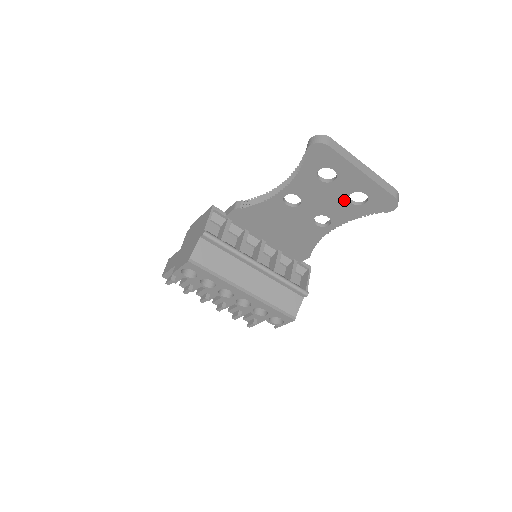
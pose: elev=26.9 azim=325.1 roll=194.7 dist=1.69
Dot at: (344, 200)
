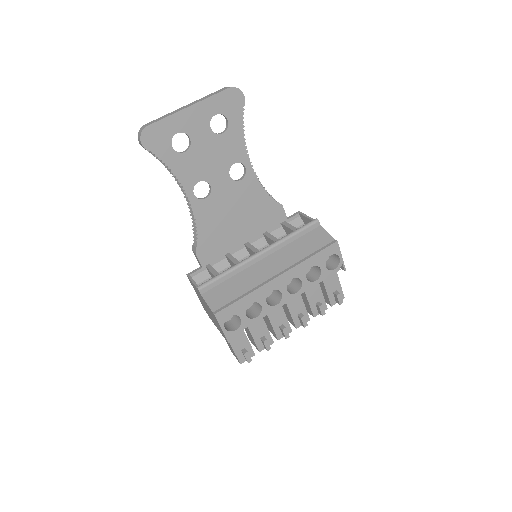
Dot at: (217, 139)
